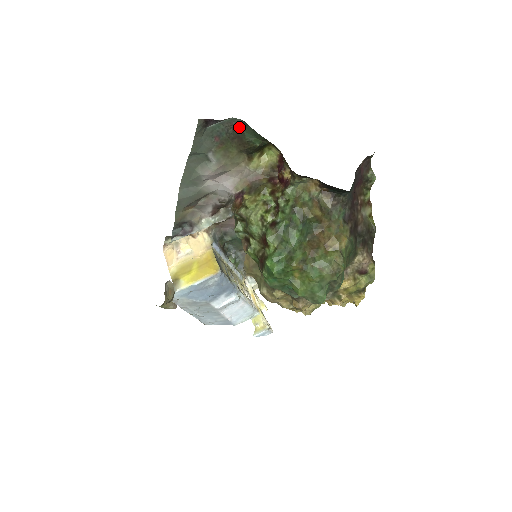
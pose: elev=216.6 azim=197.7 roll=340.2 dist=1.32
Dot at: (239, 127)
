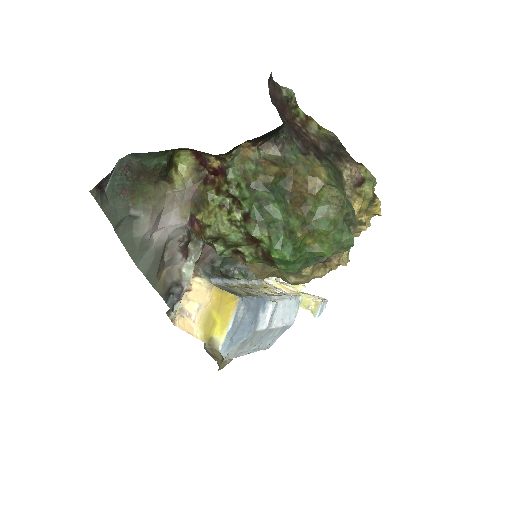
Dot at: (133, 163)
